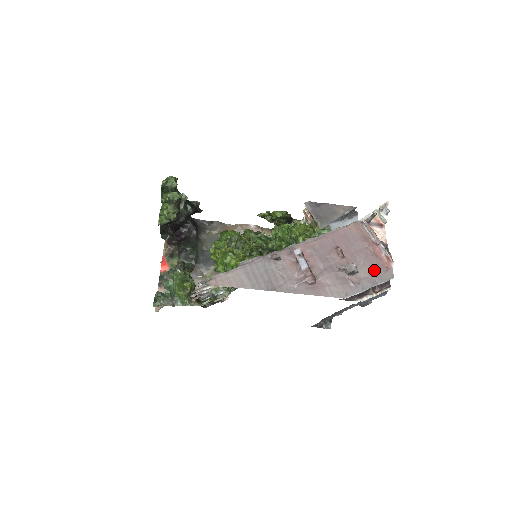
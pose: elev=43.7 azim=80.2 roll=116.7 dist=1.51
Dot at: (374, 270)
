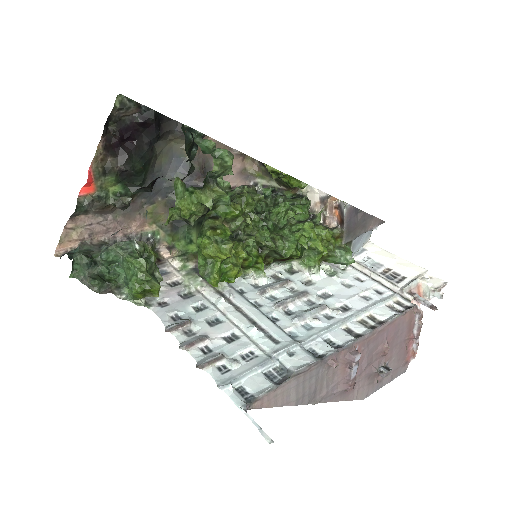
Dot at: (397, 365)
